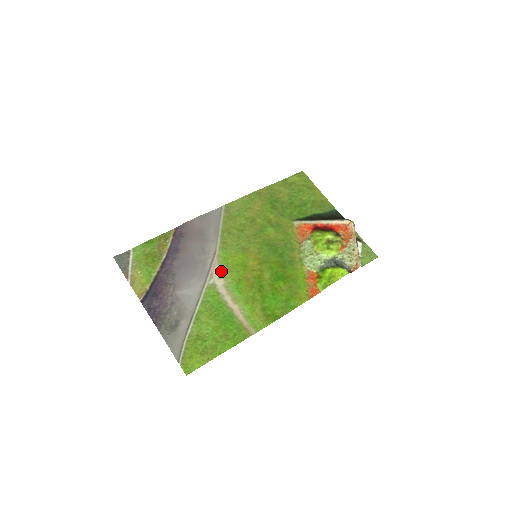
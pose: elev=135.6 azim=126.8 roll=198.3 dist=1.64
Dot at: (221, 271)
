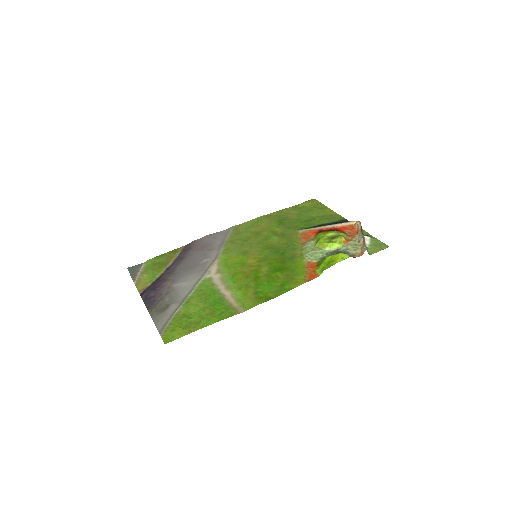
Dot at: (219, 268)
